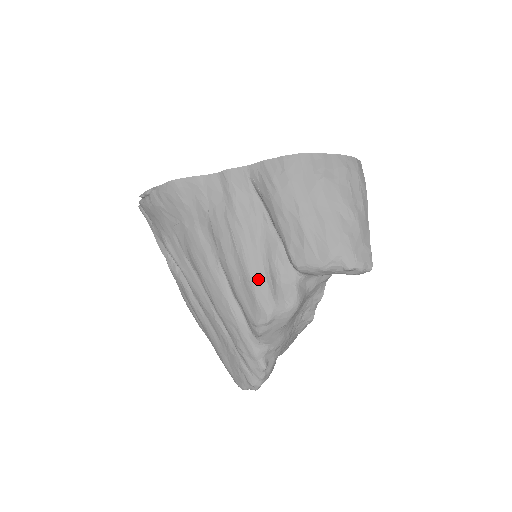
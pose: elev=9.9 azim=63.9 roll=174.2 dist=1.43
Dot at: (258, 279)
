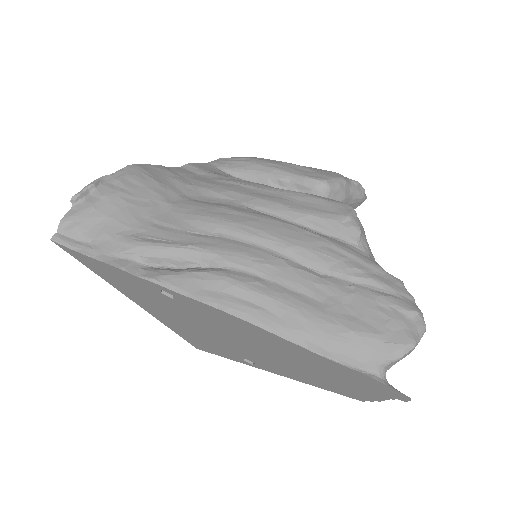
Dot at: occluded
